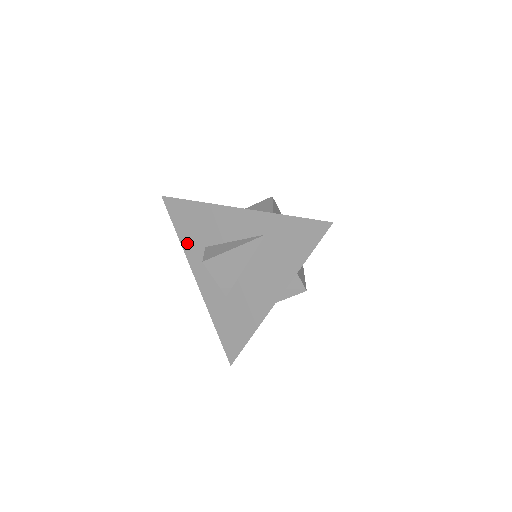
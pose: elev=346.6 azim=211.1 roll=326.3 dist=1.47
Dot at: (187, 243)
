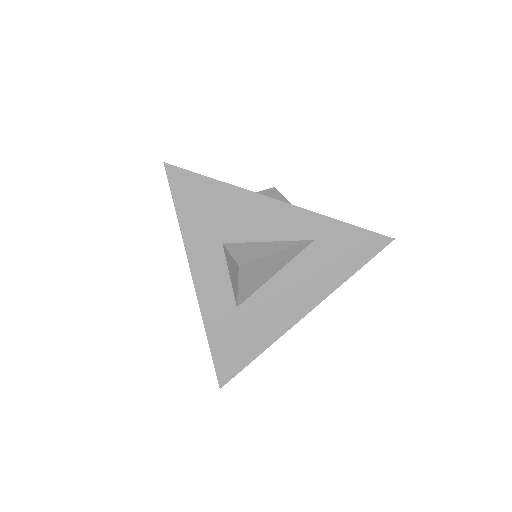
Dot at: (193, 234)
